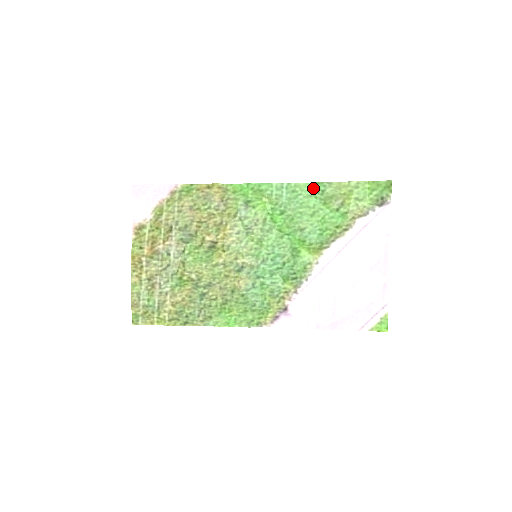
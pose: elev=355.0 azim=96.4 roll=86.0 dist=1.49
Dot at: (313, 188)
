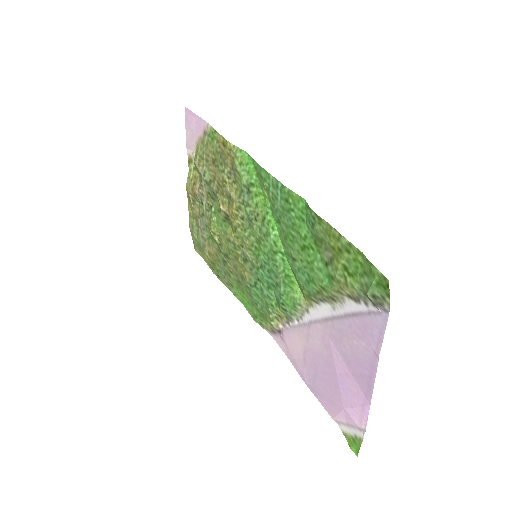
Dot at: (306, 210)
